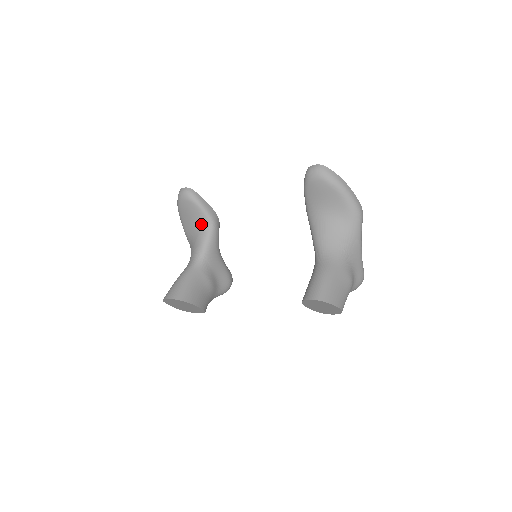
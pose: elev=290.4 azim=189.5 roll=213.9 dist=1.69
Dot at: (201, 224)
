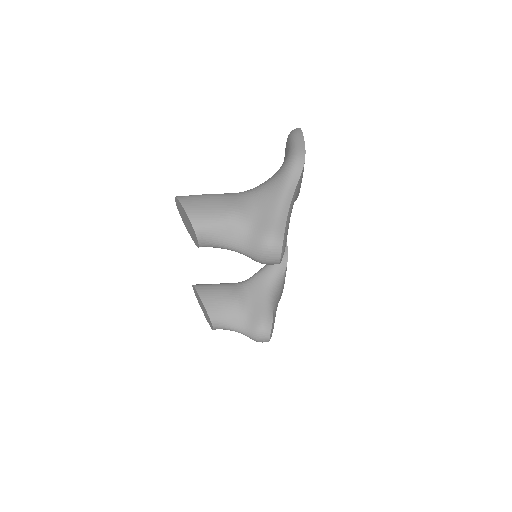
Dot at: occluded
